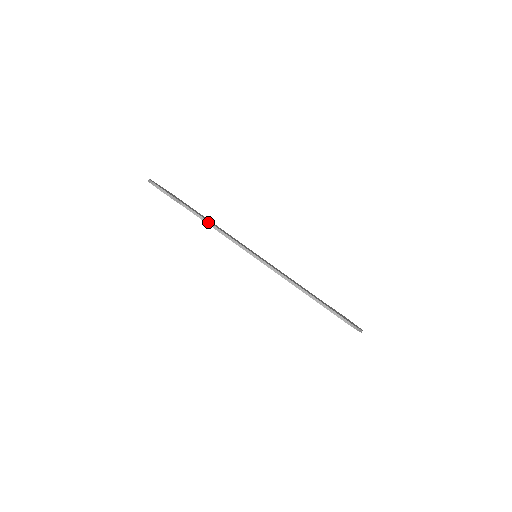
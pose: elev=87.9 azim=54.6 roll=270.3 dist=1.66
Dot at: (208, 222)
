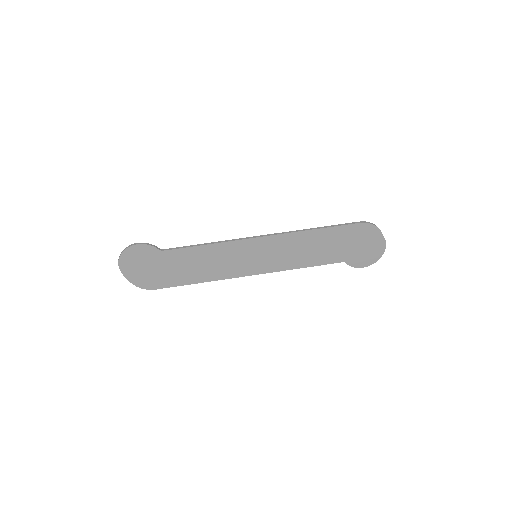
Dot at: (196, 245)
